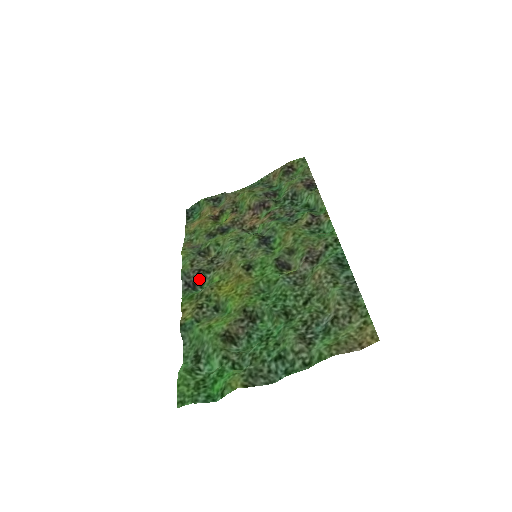
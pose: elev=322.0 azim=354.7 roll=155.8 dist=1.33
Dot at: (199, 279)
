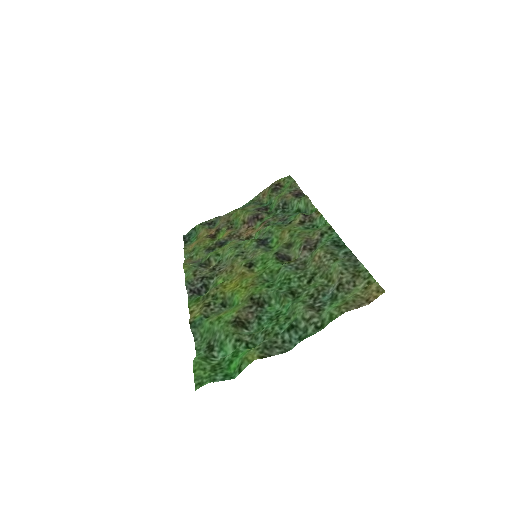
Dot at: (203, 285)
